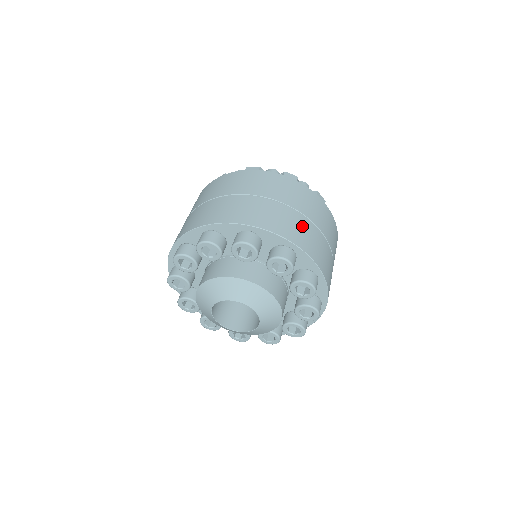
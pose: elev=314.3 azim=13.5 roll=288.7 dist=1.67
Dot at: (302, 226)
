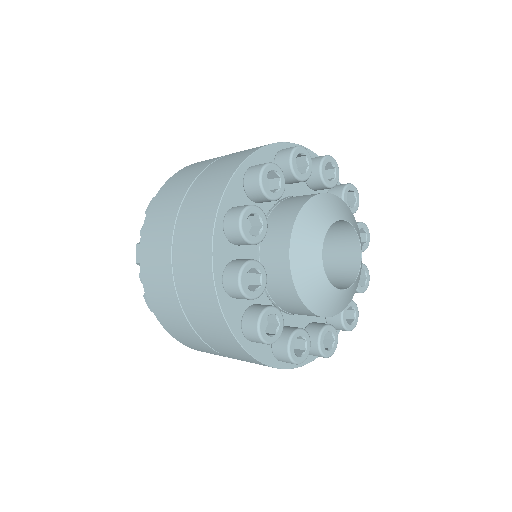
Dot at: occluded
